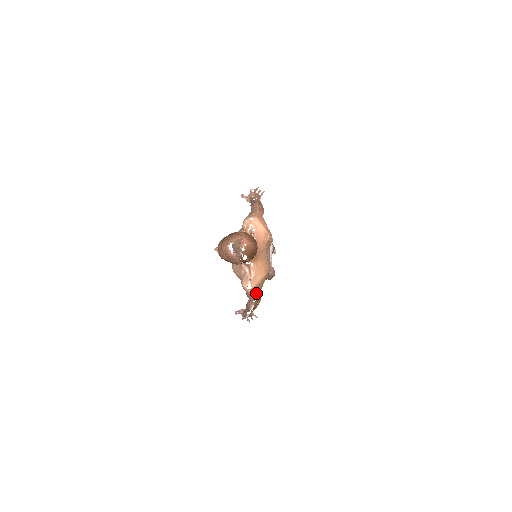
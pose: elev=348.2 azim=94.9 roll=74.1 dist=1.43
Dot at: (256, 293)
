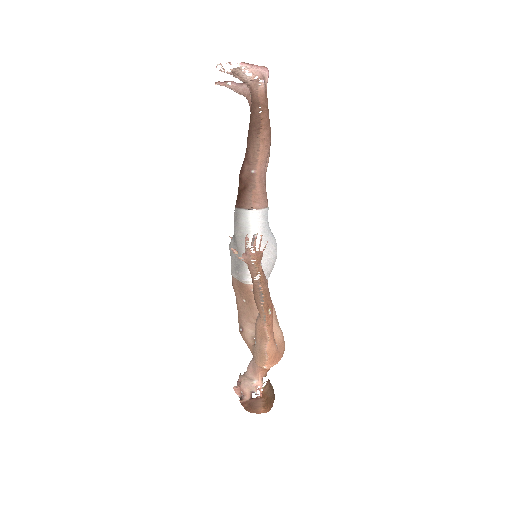
Dot at: occluded
